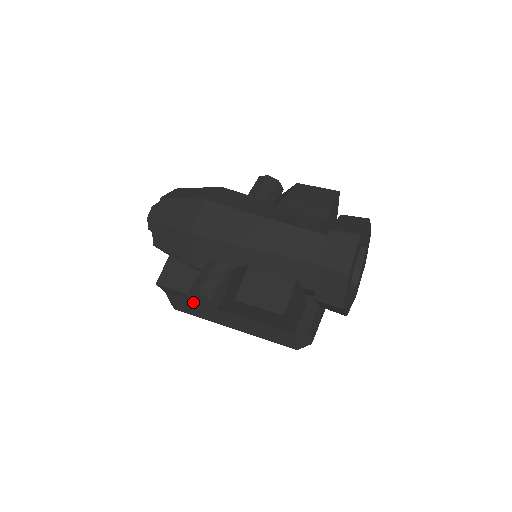
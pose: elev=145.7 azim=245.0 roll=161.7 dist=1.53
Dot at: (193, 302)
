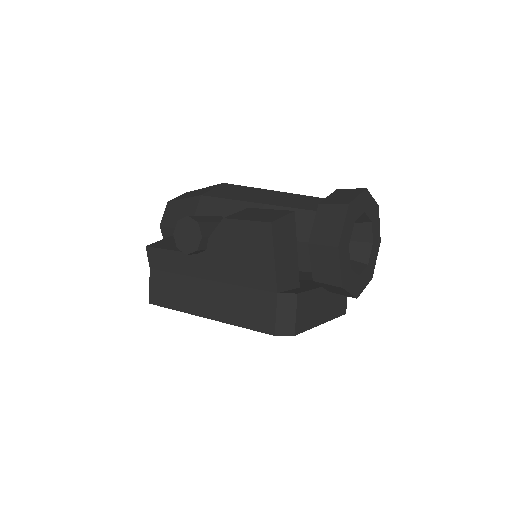
Dot at: (178, 238)
